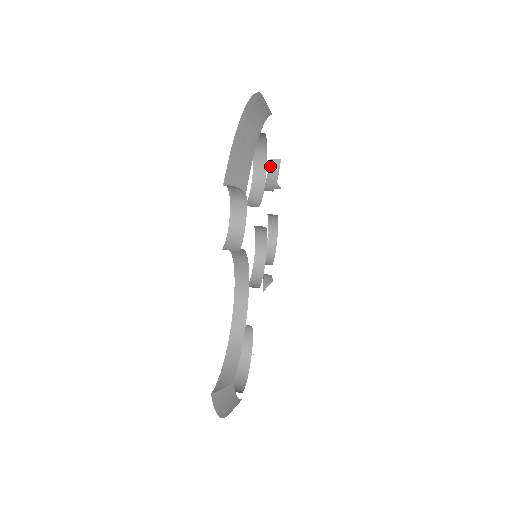
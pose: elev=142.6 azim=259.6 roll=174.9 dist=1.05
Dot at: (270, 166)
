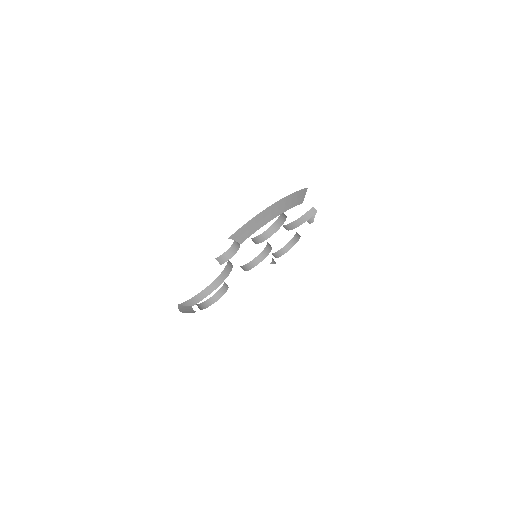
Dot at: (309, 211)
